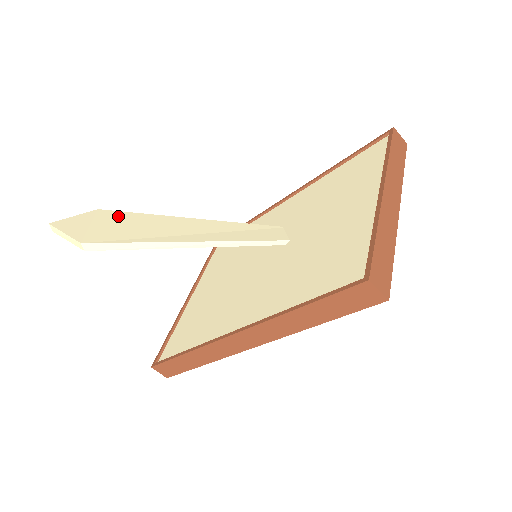
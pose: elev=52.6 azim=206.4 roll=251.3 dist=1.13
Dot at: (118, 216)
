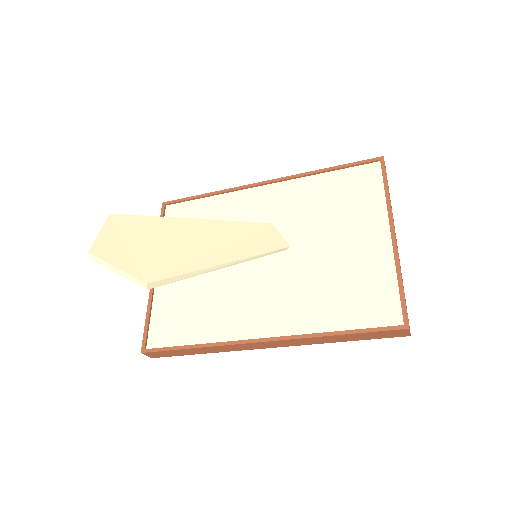
Dot at: (139, 225)
